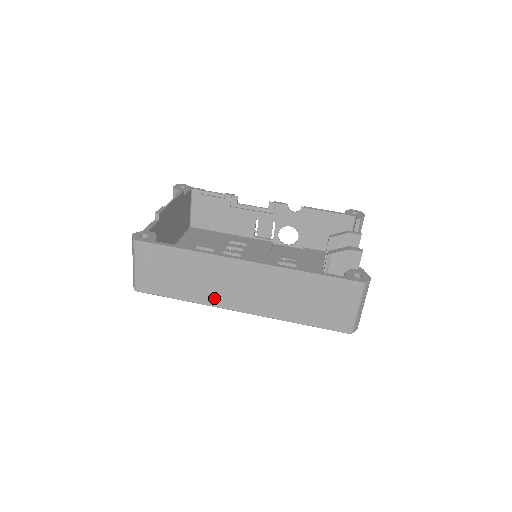
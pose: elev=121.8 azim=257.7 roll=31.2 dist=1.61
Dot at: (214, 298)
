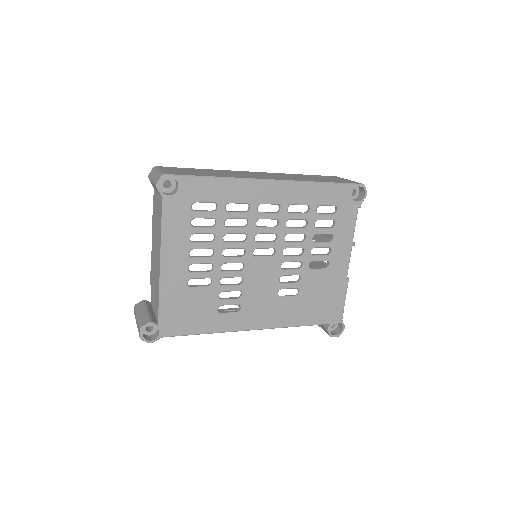
Dot at: (244, 177)
